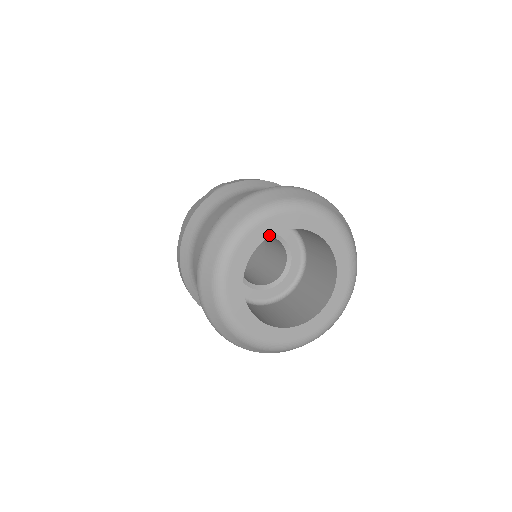
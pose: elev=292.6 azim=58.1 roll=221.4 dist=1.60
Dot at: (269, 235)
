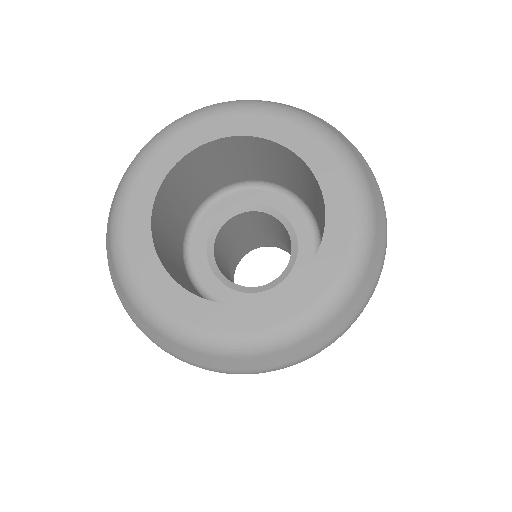
Dot at: (165, 174)
